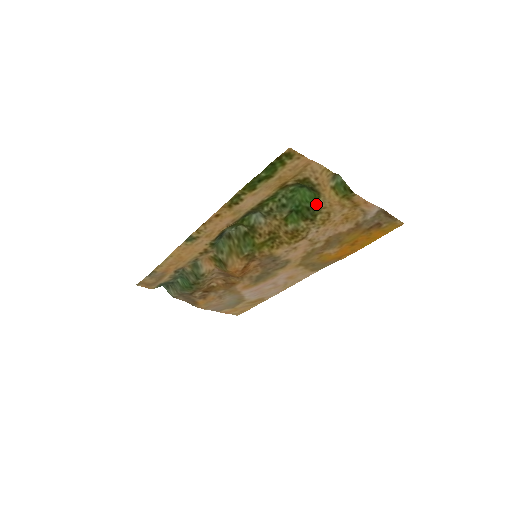
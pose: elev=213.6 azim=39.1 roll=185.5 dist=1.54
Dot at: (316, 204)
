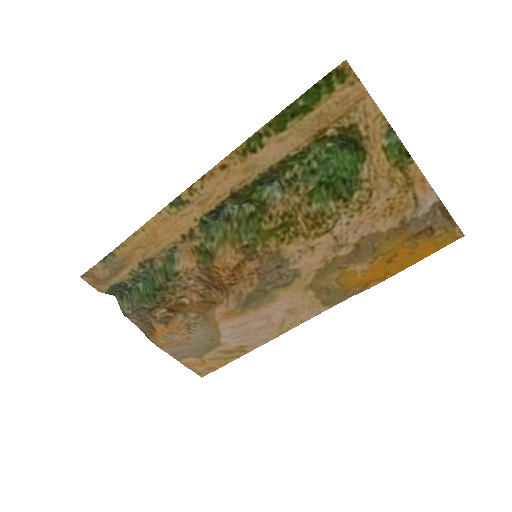
Dot at: (357, 173)
